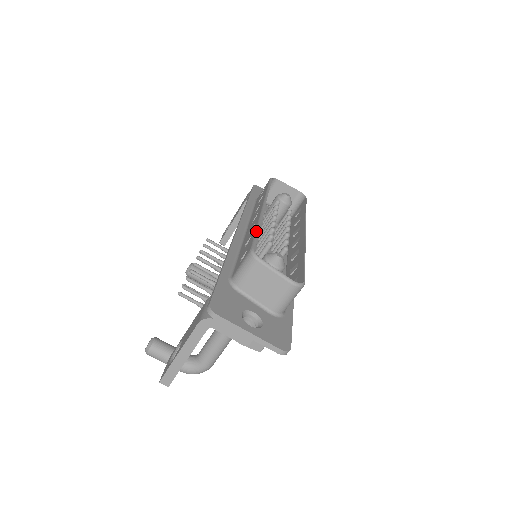
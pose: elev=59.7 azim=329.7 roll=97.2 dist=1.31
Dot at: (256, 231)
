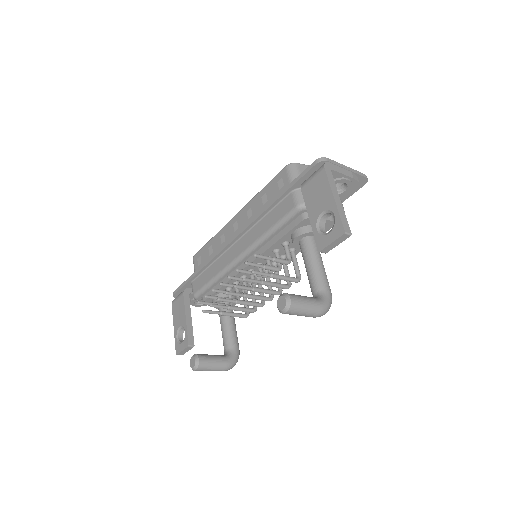
Dot at: (265, 186)
